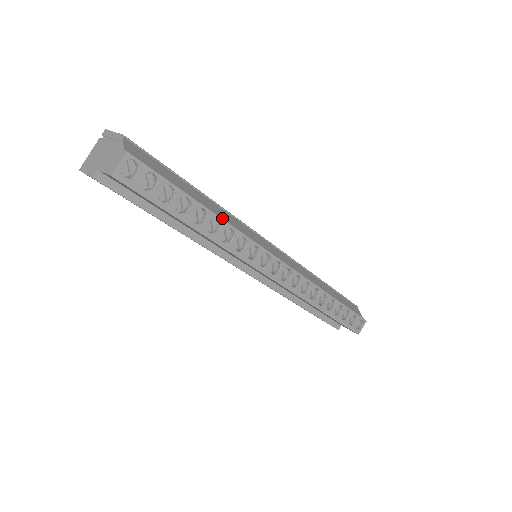
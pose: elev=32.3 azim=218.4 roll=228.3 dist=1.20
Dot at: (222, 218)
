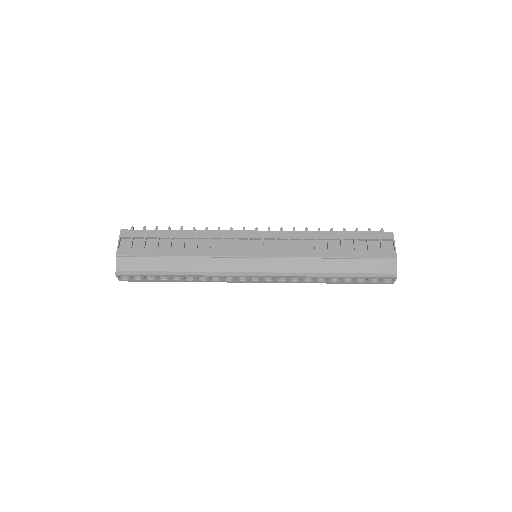
Dot at: (194, 270)
